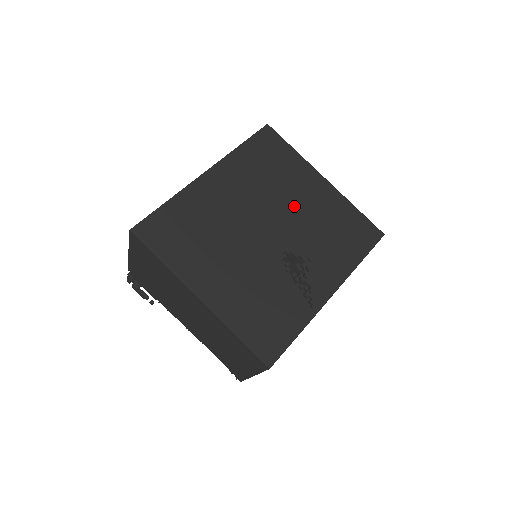
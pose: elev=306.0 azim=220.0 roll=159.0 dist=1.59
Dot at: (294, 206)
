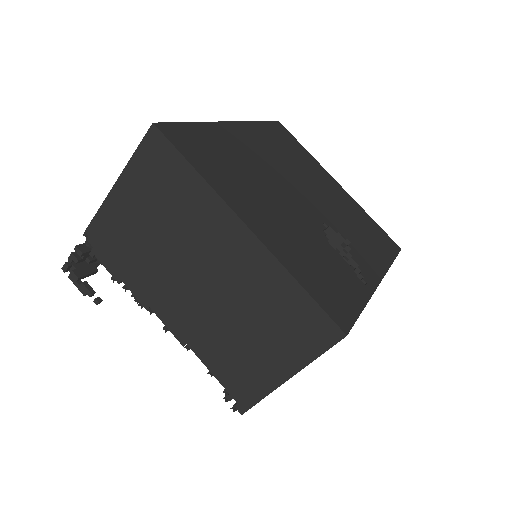
Dot at: (320, 190)
